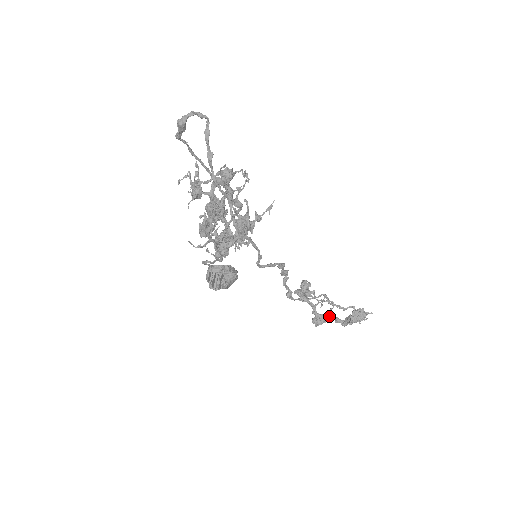
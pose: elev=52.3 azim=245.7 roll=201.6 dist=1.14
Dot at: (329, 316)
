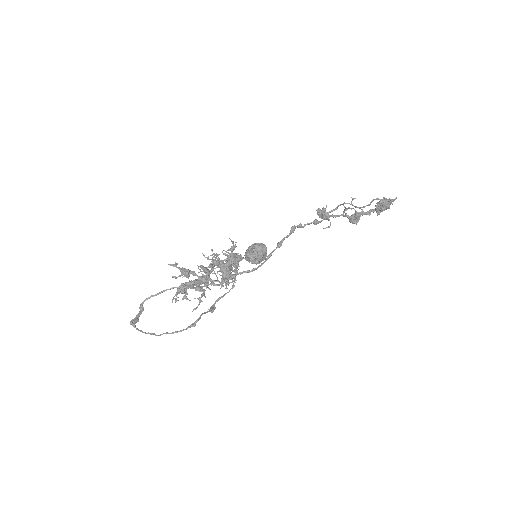
Dot at: (358, 217)
